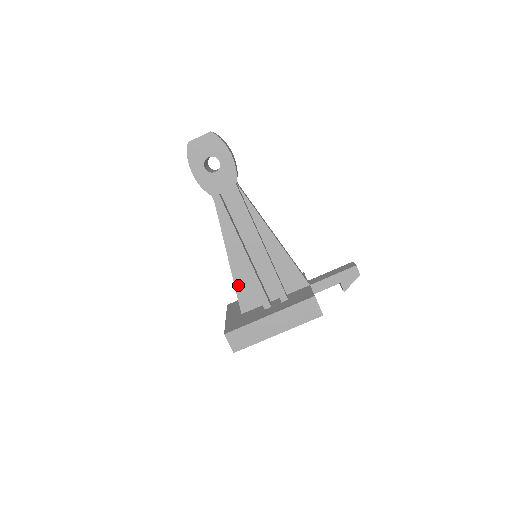
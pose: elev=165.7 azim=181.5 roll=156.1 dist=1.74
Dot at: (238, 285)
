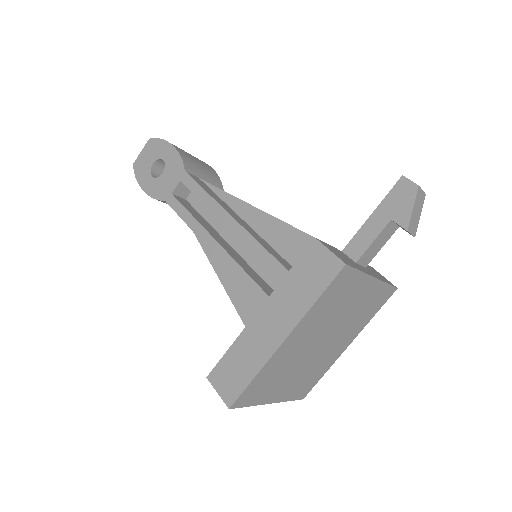
Dot at: (240, 307)
